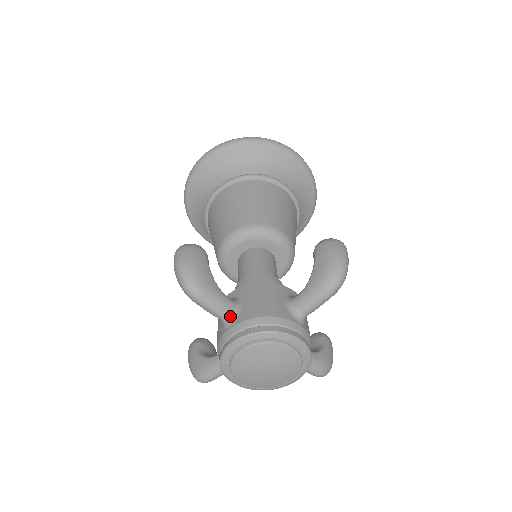
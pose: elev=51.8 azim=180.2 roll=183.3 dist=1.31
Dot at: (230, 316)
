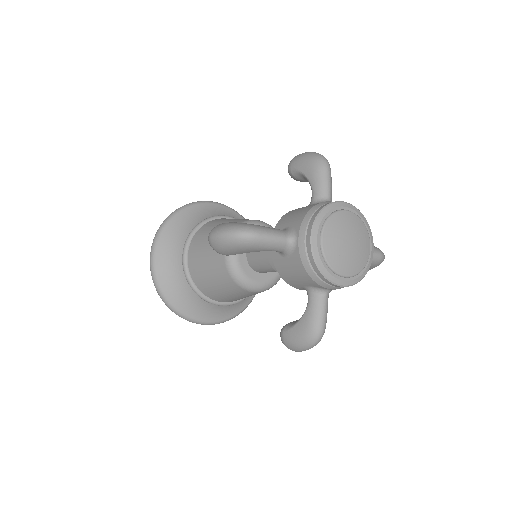
Dot at: (289, 235)
